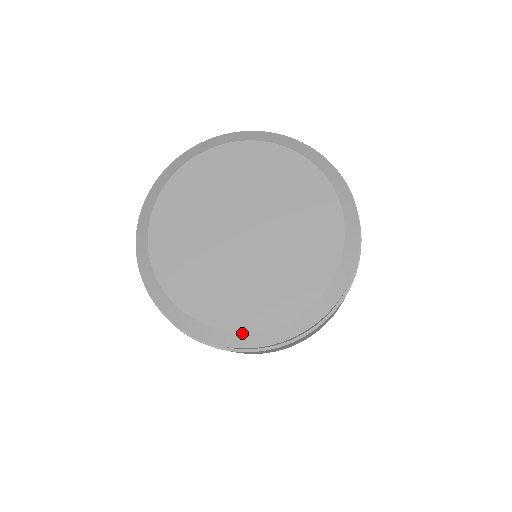
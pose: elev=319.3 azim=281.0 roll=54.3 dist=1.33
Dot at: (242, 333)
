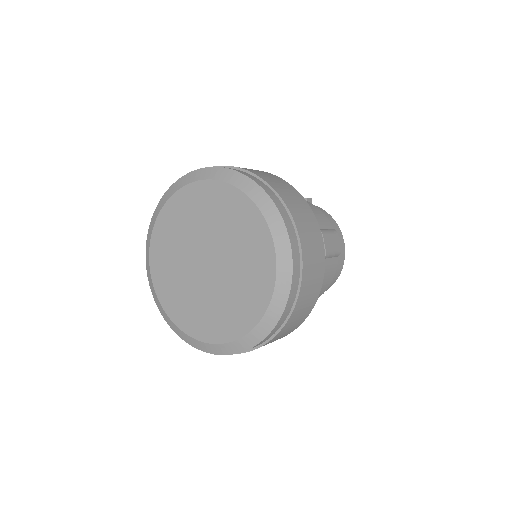
Dot at: (182, 332)
